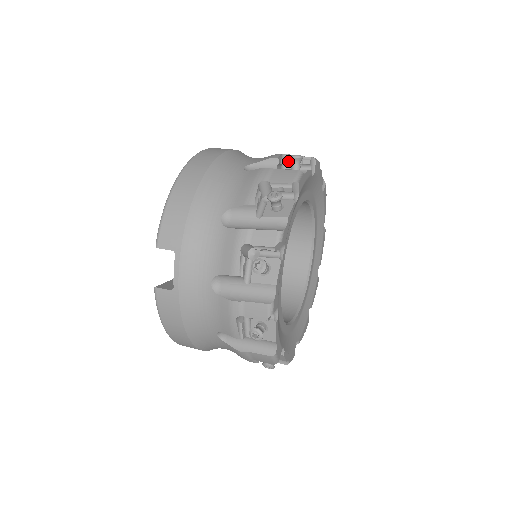
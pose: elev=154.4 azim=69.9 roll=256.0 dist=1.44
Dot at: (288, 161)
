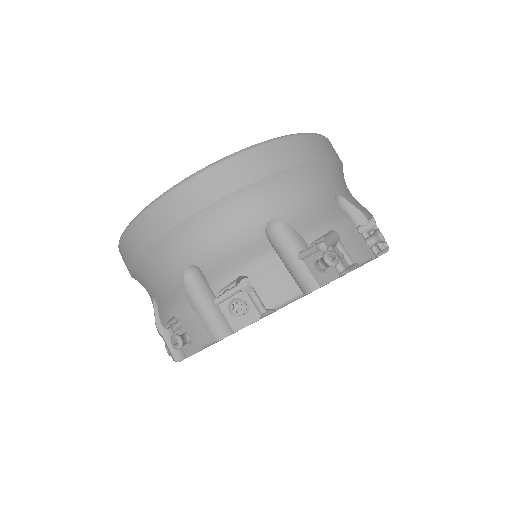
Dot at: (251, 280)
